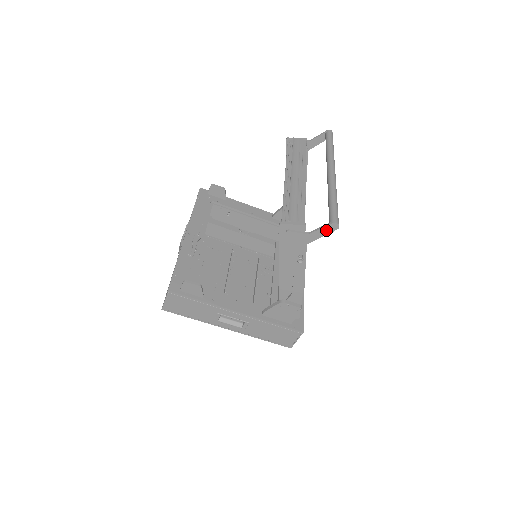
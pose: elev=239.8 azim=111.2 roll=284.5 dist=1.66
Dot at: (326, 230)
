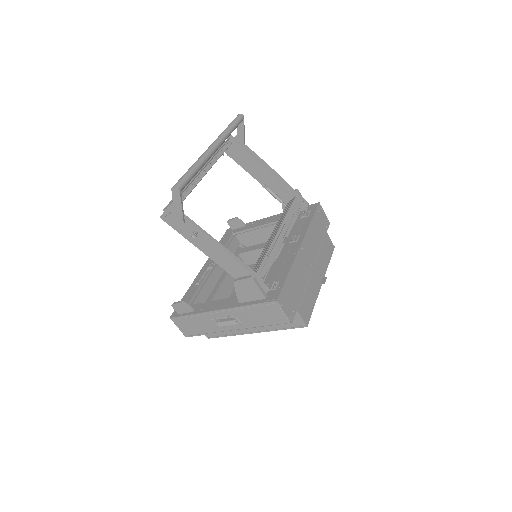
Dot at: (176, 198)
